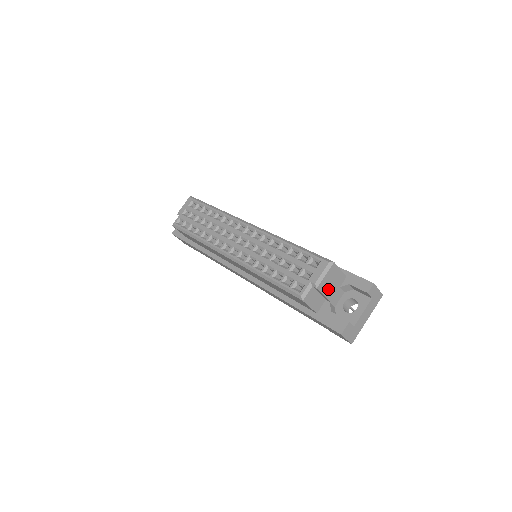
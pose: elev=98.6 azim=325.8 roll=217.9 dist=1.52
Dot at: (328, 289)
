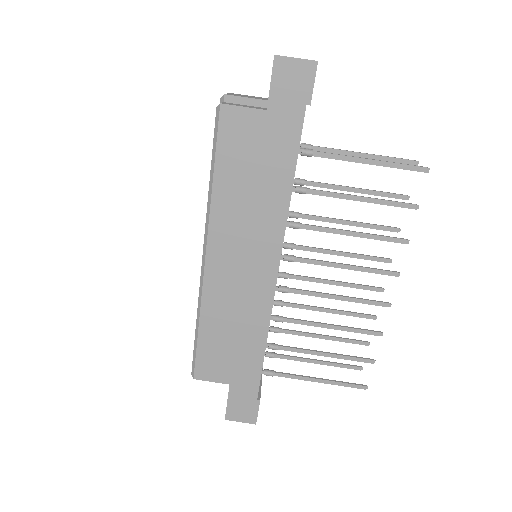
Dot at: occluded
